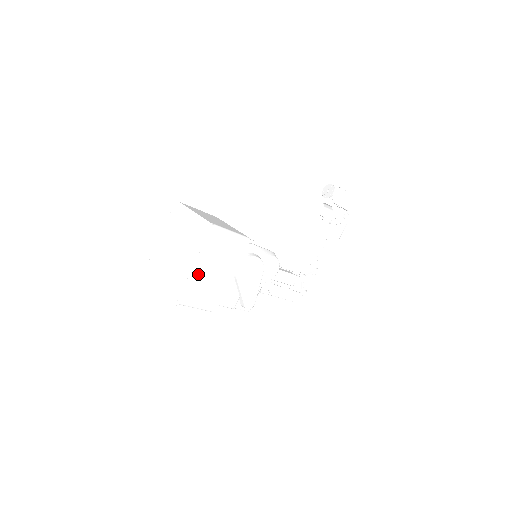
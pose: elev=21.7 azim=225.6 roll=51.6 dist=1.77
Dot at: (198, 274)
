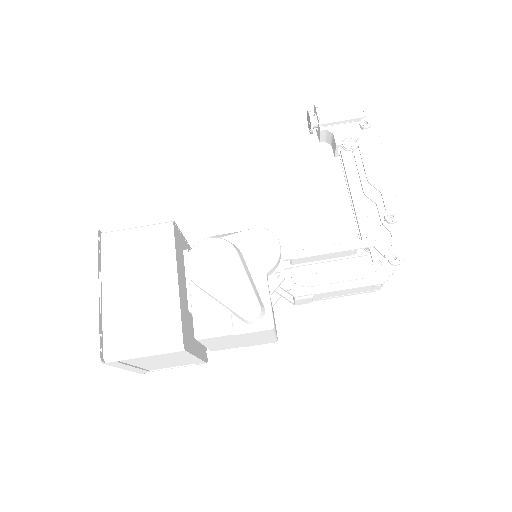
Dot at: (116, 302)
